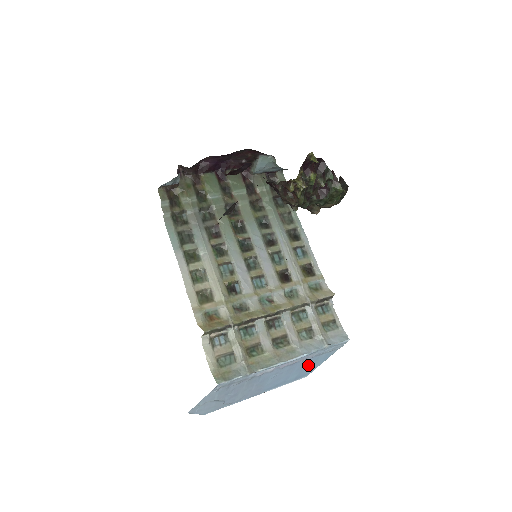
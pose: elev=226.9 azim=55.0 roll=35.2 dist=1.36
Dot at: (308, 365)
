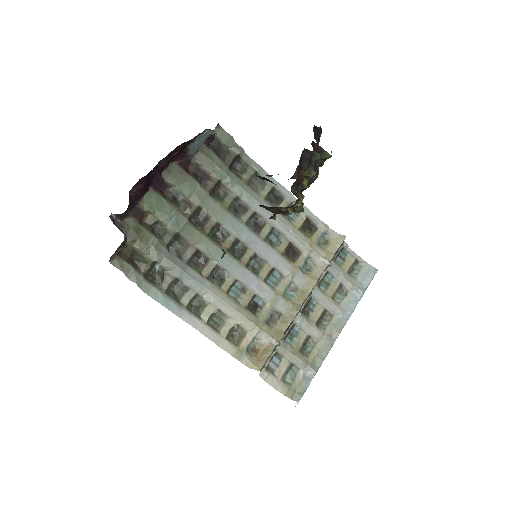
Dot at: occluded
